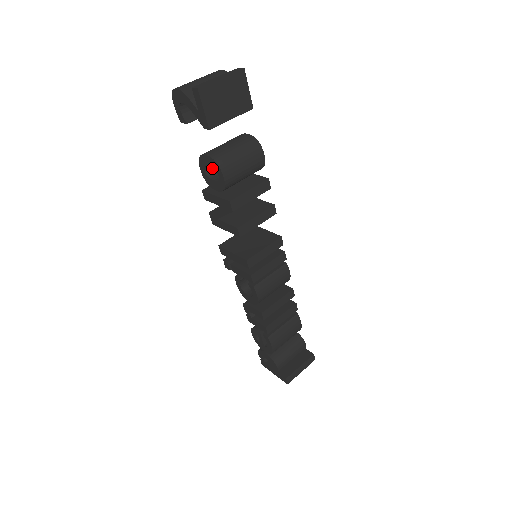
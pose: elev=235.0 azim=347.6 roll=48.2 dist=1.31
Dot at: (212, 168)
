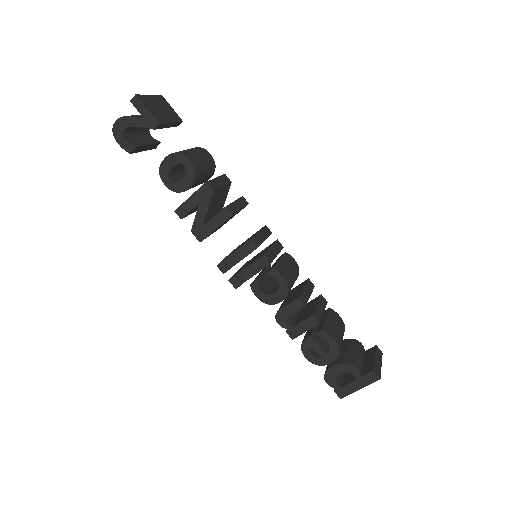
Dot at: (174, 179)
